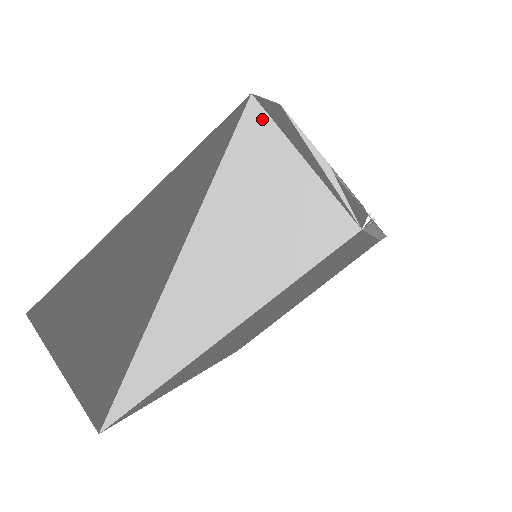
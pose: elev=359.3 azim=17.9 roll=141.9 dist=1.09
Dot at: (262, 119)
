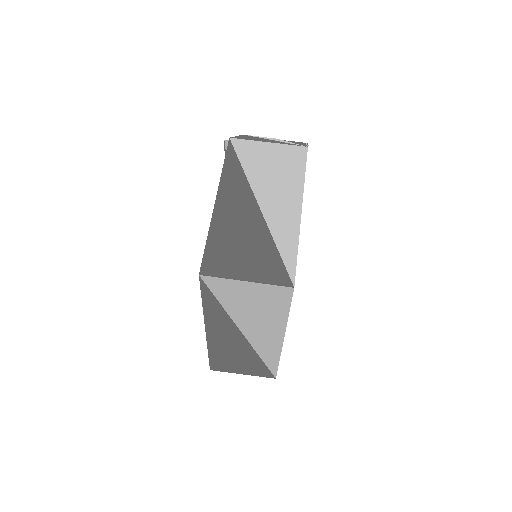
Dot at: (241, 141)
